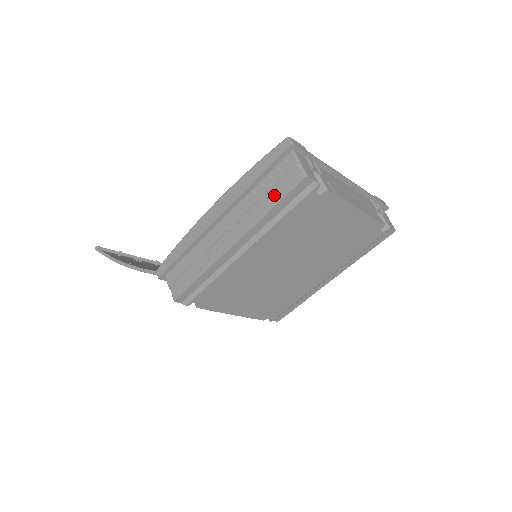
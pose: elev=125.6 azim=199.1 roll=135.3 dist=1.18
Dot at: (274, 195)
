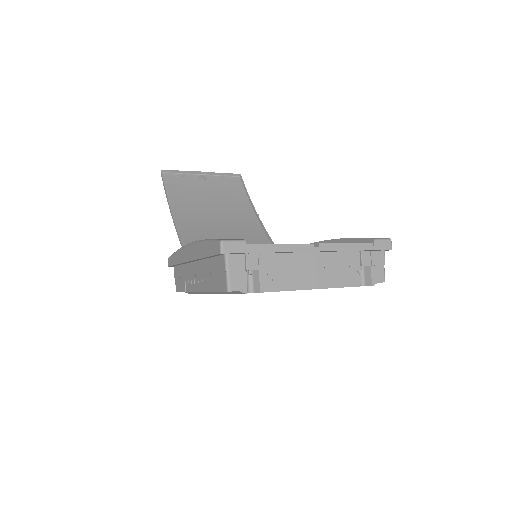
Dot at: (214, 281)
